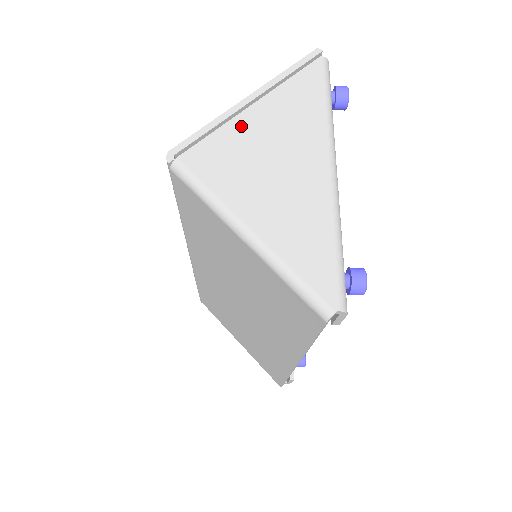
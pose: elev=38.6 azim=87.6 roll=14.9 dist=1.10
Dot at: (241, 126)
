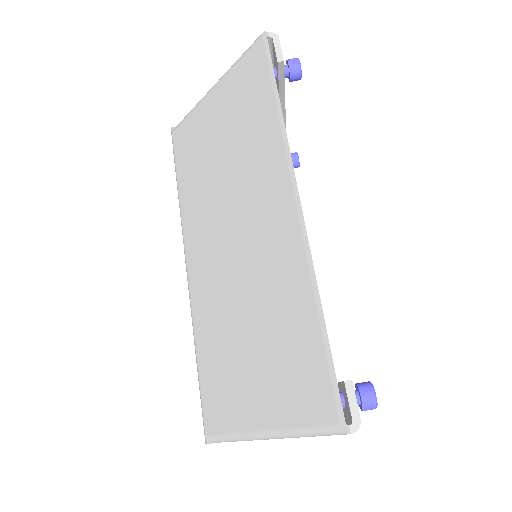
Dot at: occluded
